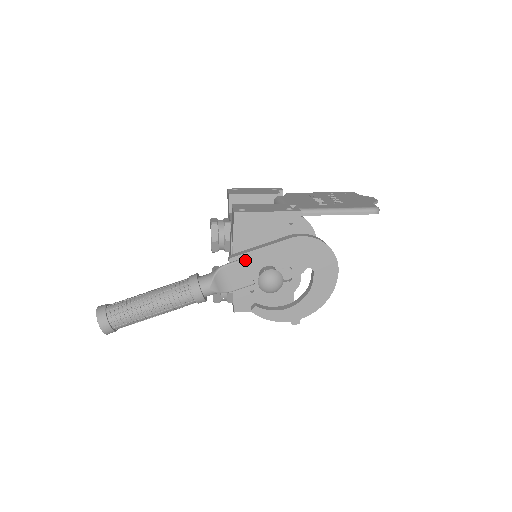
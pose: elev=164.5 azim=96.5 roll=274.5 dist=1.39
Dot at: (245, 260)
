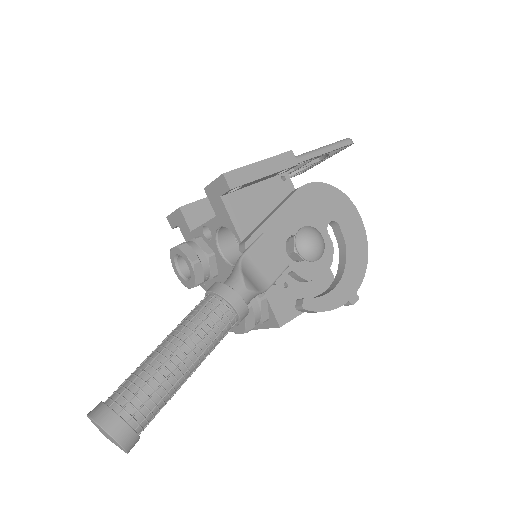
Dot at: (264, 236)
